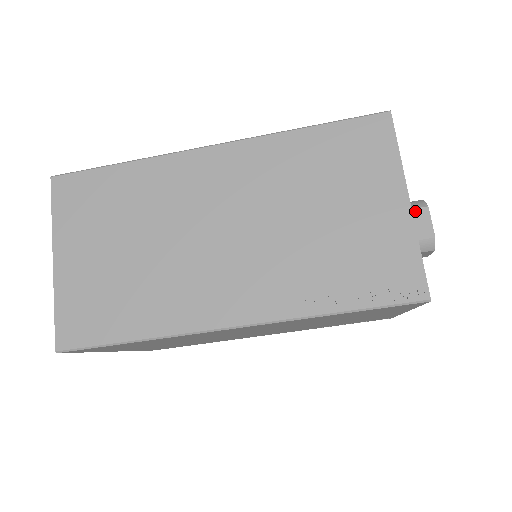
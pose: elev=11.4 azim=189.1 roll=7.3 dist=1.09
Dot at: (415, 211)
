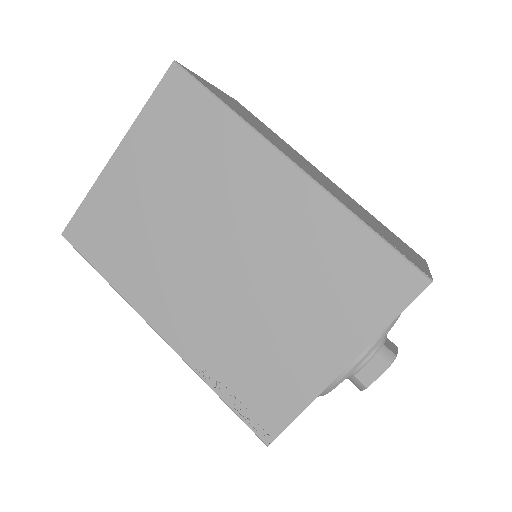
Dot at: (388, 339)
